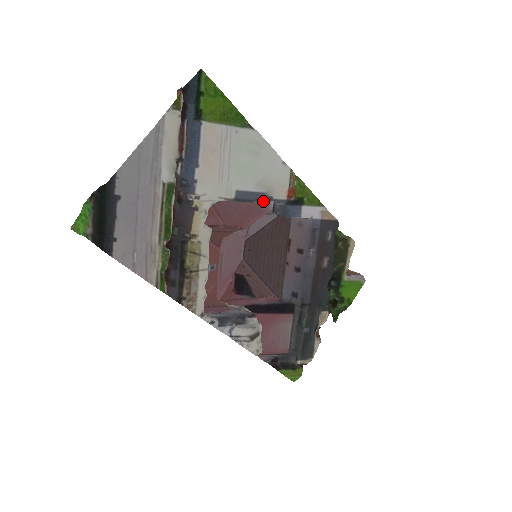
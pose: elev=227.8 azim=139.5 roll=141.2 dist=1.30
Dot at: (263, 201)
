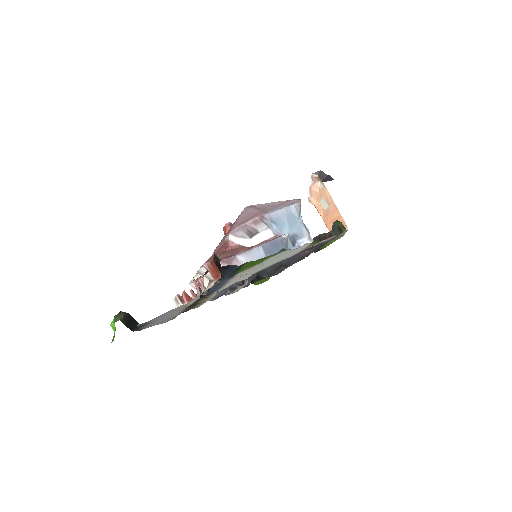
Dot at: (275, 238)
